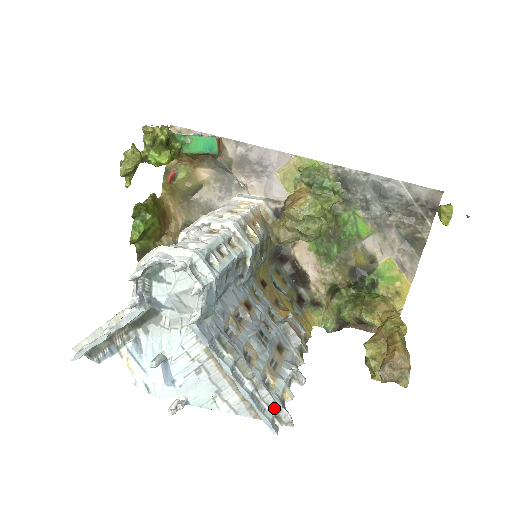
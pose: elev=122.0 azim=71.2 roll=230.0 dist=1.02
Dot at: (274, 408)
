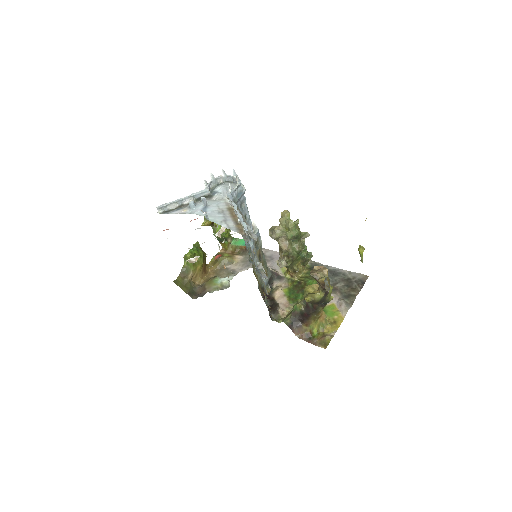
Dot at: (250, 232)
